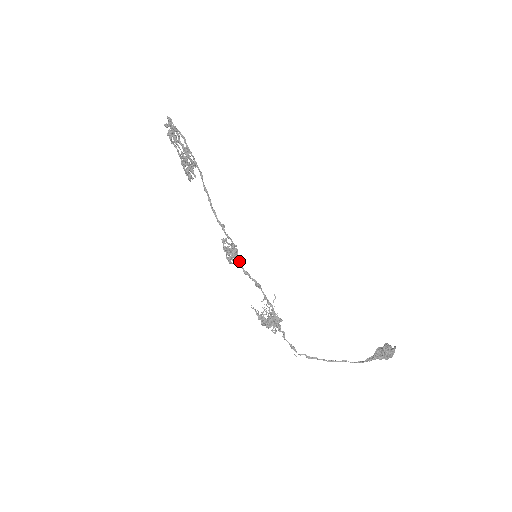
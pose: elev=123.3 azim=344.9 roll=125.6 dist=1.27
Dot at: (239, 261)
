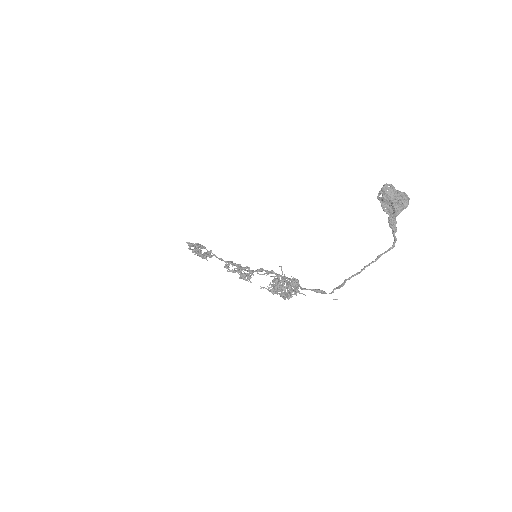
Dot at: (243, 269)
